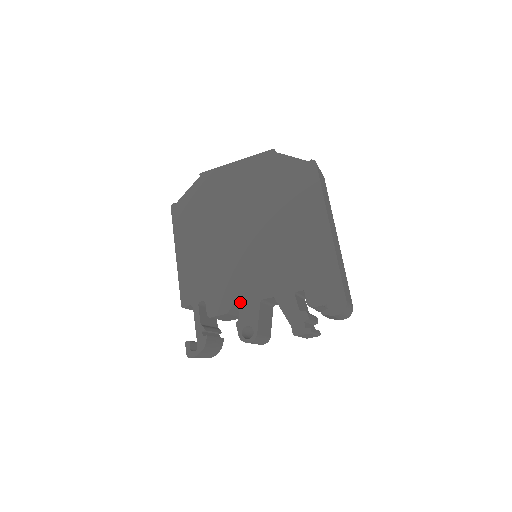
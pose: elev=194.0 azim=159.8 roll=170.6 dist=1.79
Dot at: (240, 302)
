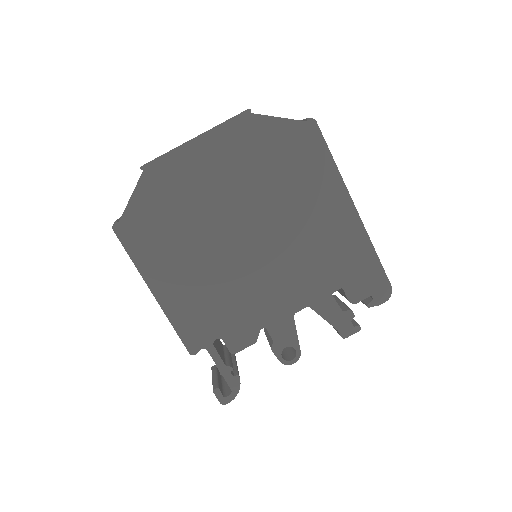
Dot at: (268, 325)
